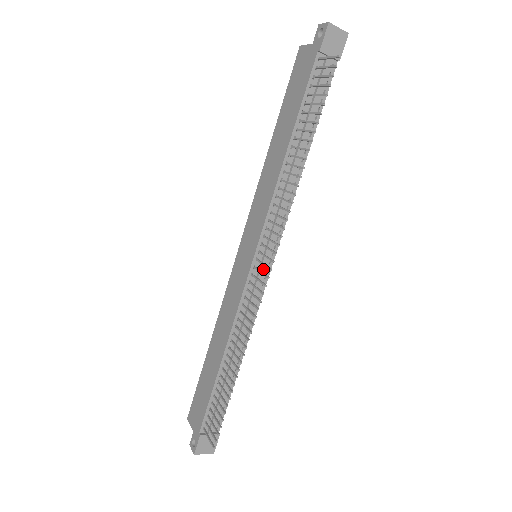
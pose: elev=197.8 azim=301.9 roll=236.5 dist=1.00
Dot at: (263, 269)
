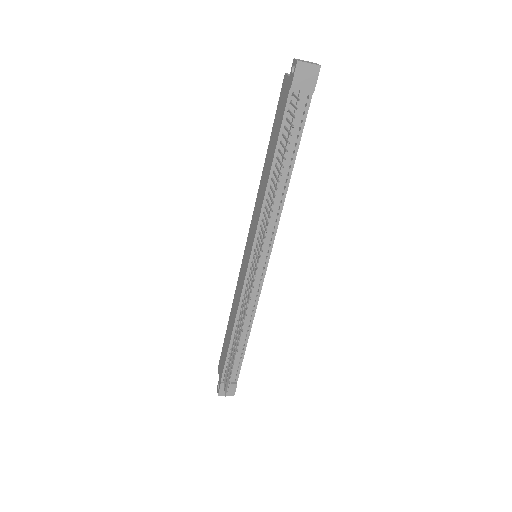
Dot at: (258, 269)
